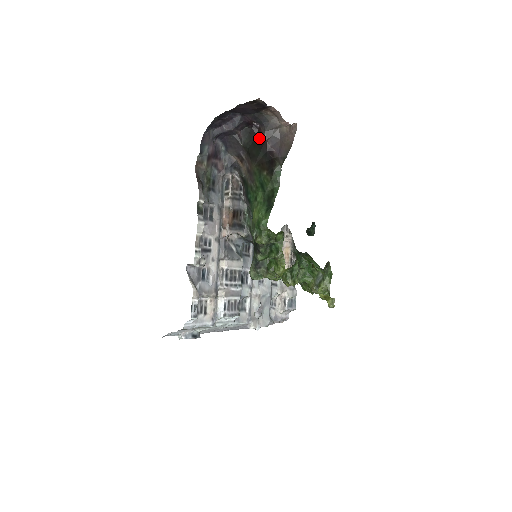
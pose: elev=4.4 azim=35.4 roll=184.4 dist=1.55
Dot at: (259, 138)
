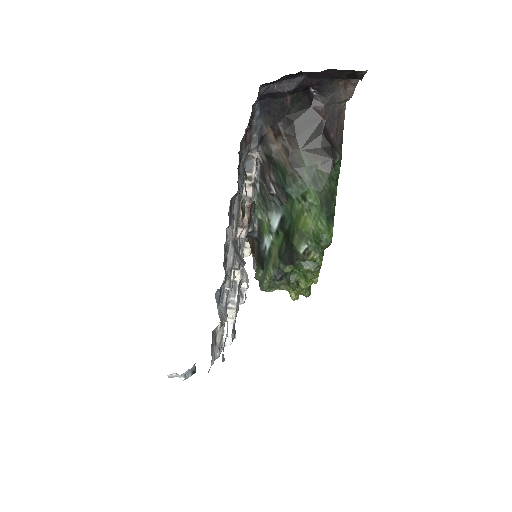
Dot at: (313, 112)
